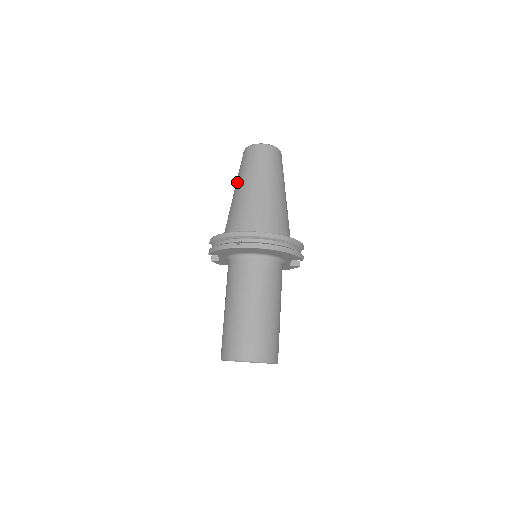
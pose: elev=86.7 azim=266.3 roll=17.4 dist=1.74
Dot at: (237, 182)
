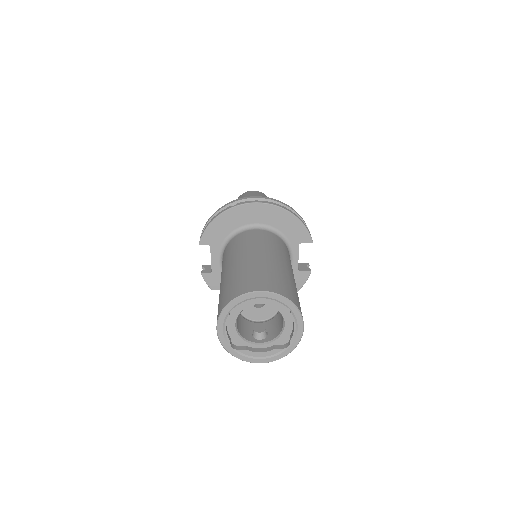
Dot at: occluded
